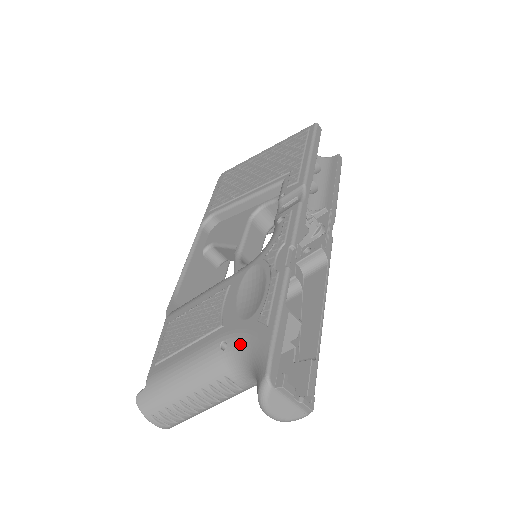
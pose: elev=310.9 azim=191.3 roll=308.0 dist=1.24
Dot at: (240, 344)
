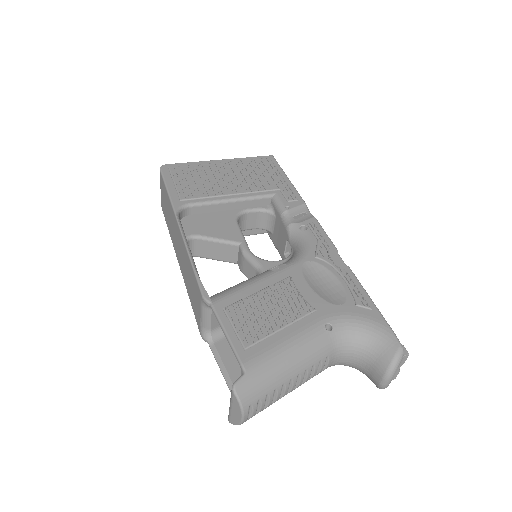
Dot at: (348, 325)
